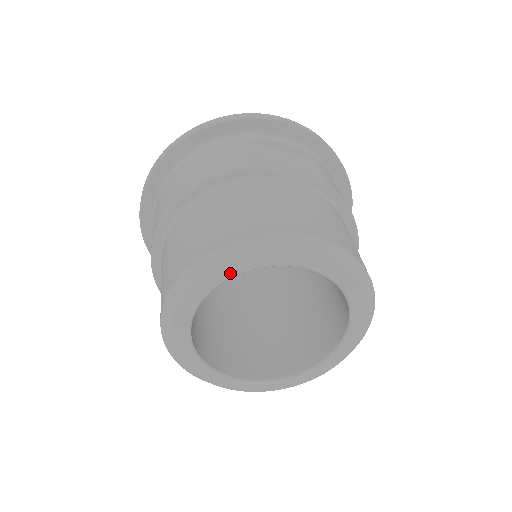
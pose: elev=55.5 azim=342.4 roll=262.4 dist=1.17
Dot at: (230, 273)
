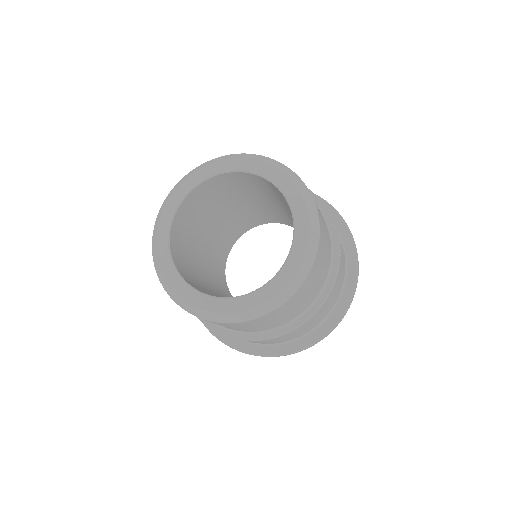
Dot at: (254, 169)
